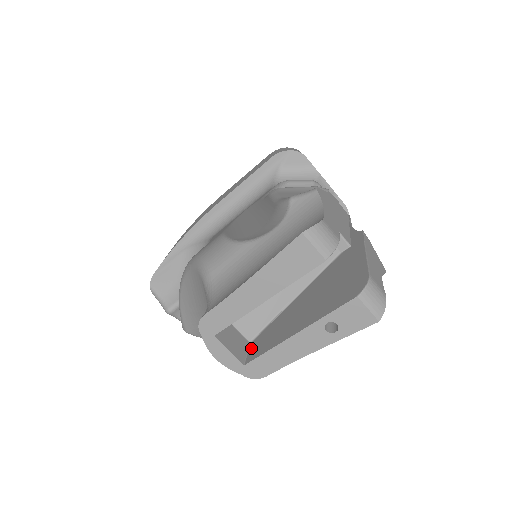
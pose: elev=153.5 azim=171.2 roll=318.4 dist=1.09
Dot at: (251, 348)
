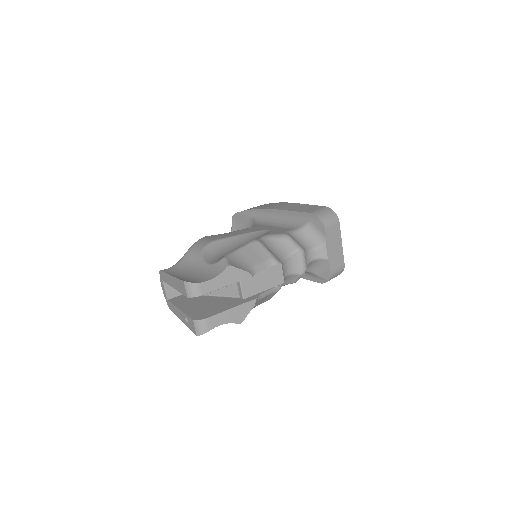
Dot at: (179, 296)
